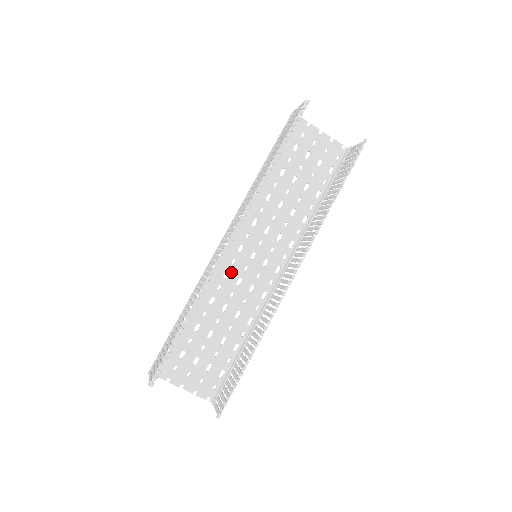
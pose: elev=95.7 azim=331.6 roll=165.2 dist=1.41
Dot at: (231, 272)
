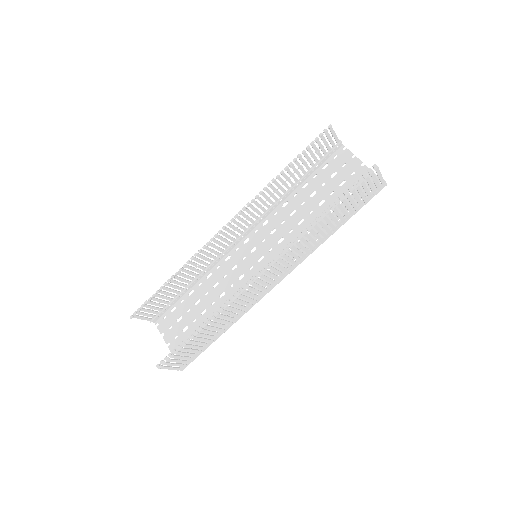
Dot at: (239, 267)
